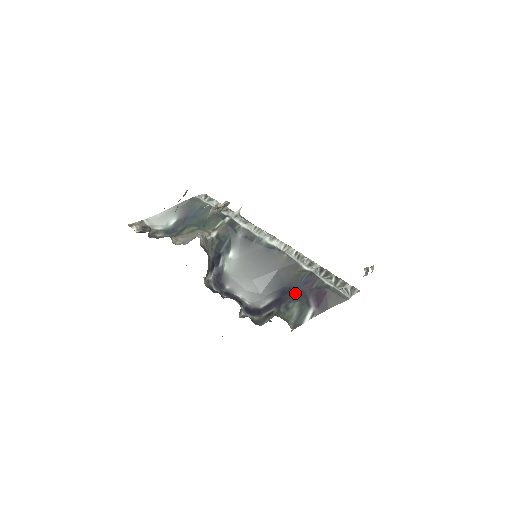
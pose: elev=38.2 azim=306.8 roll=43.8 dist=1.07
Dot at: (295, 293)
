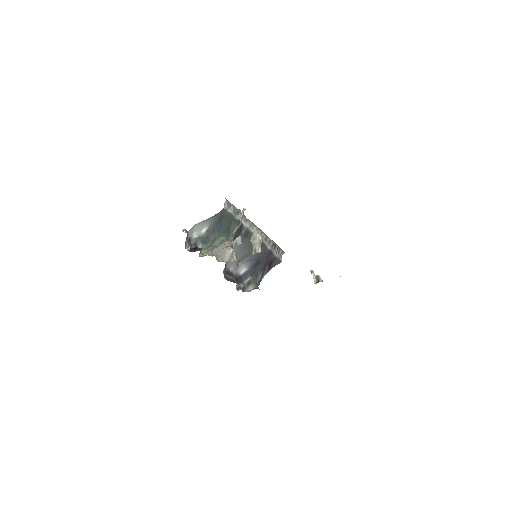
Dot at: (261, 265)
